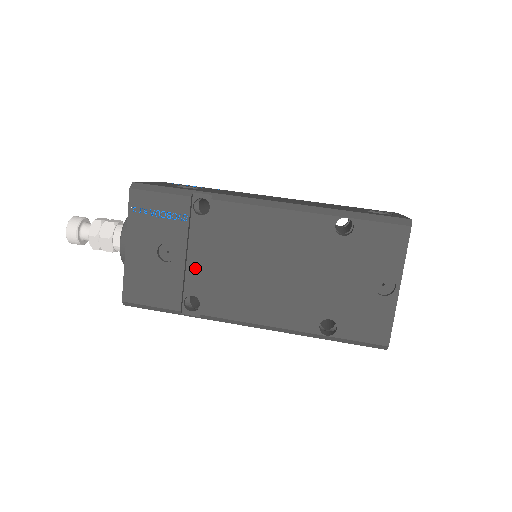
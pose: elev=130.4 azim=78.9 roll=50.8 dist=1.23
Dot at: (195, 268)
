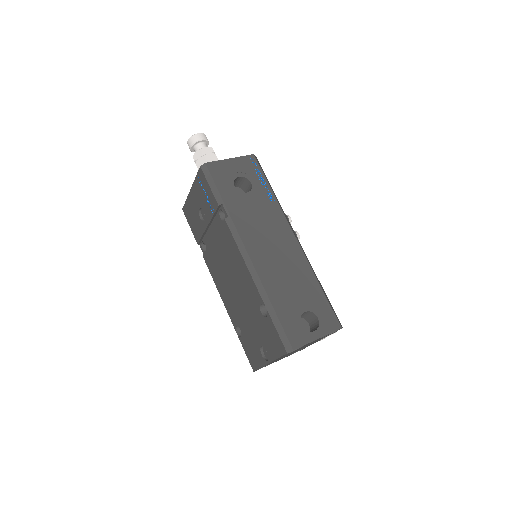
Dot at: (210, 236)
